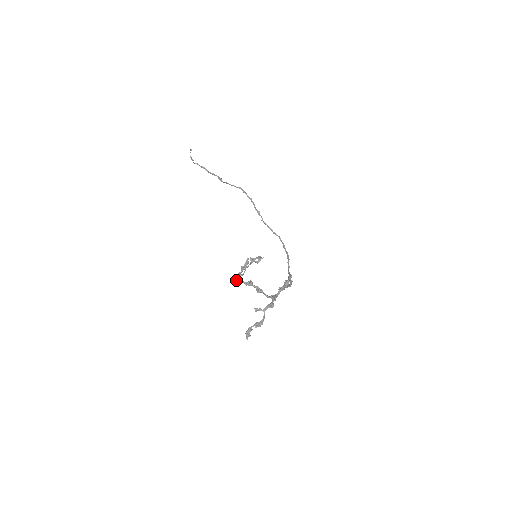
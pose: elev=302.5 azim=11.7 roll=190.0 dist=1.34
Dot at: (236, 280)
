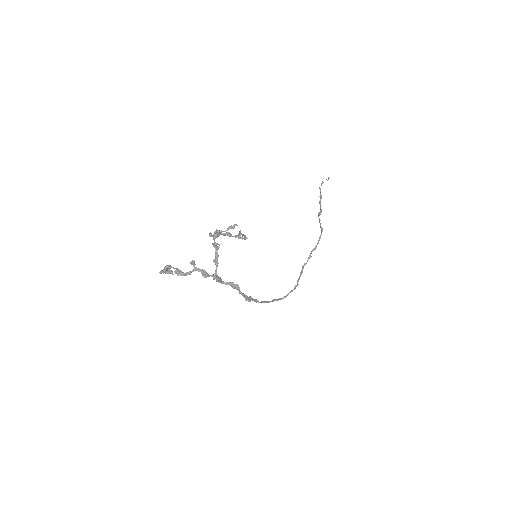
Dot at: occluded
